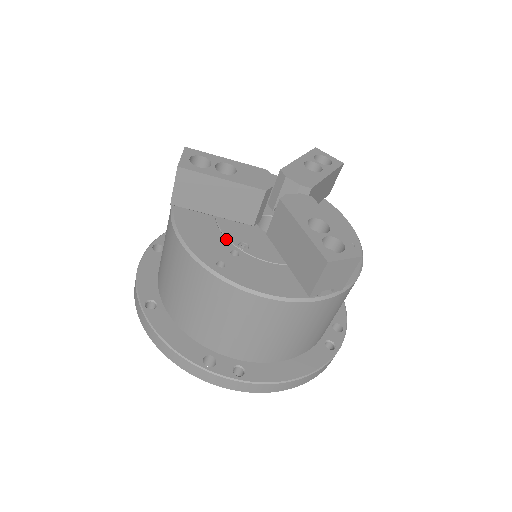
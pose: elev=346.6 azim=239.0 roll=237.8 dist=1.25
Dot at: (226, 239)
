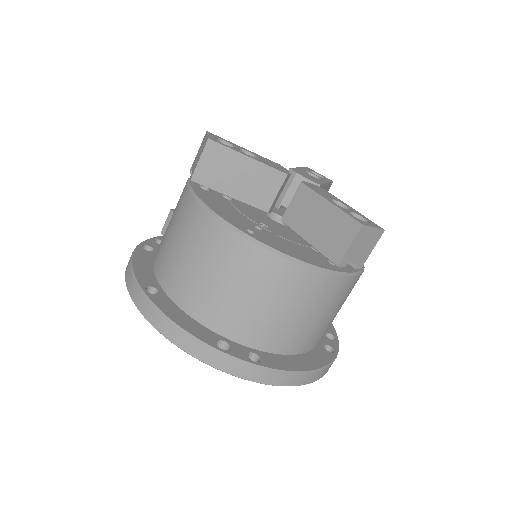
Dot at: (246, 217)
